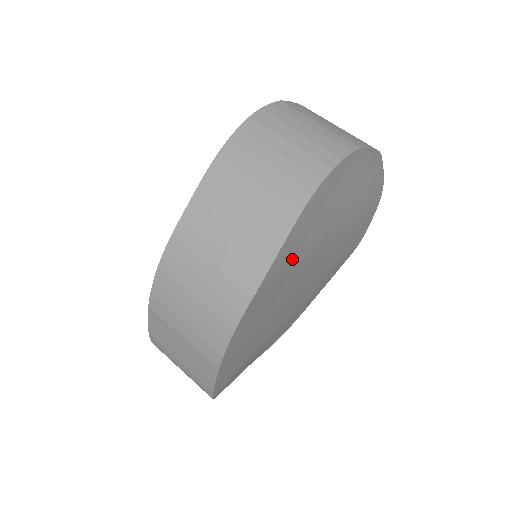
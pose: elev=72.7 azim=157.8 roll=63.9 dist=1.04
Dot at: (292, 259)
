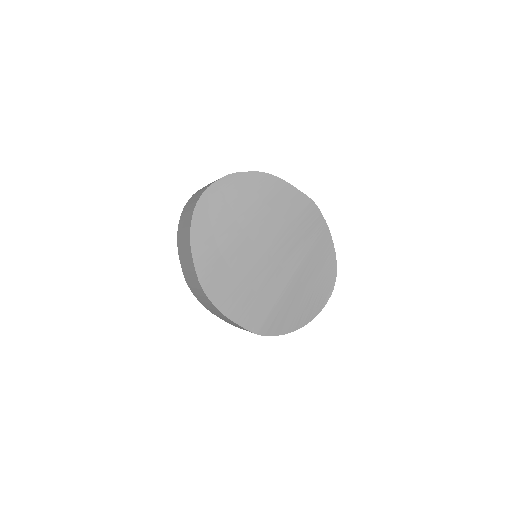
Dot at: (213, 253)
